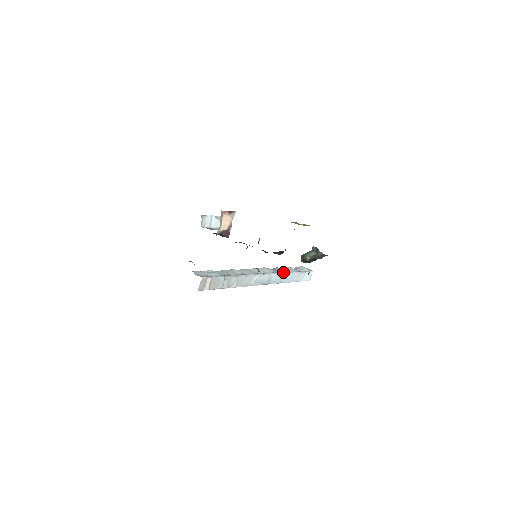
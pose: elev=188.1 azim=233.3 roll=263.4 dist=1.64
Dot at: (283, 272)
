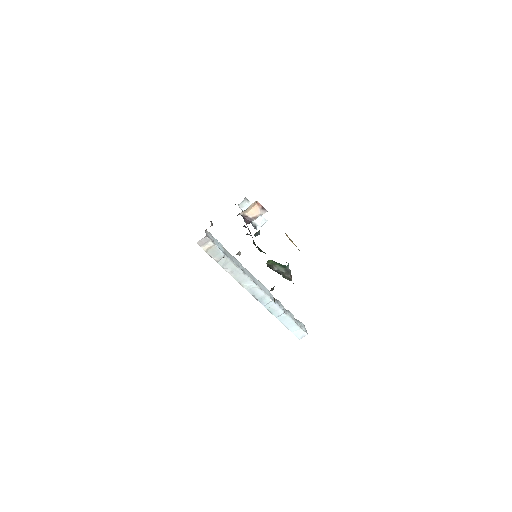
Dot at: (279, 306)
